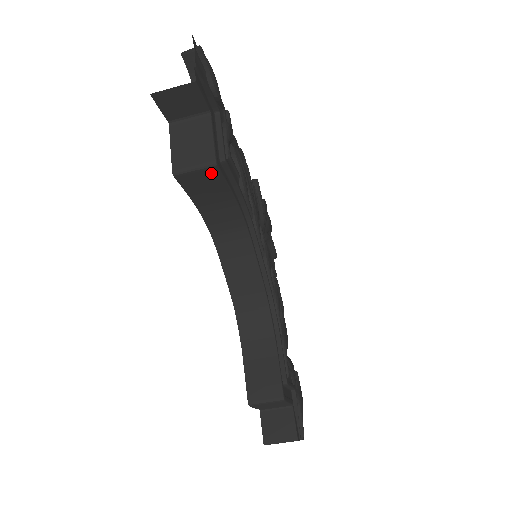
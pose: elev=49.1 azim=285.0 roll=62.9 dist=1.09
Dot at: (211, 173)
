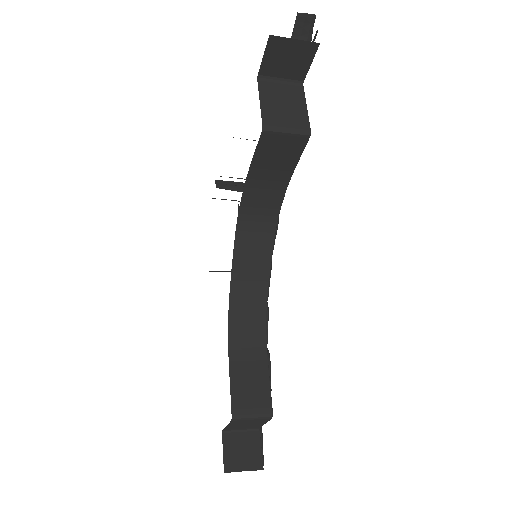
Dot at: (297, 143)
